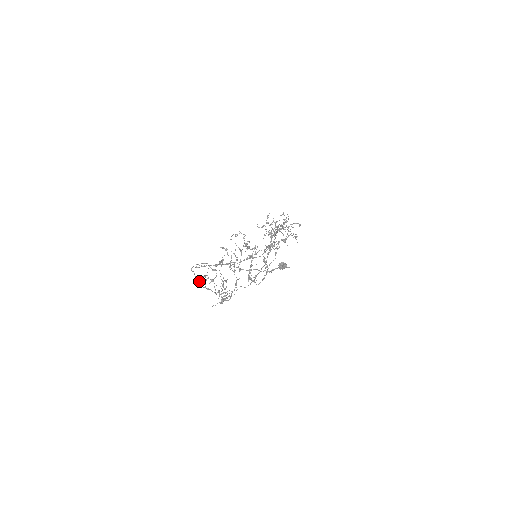
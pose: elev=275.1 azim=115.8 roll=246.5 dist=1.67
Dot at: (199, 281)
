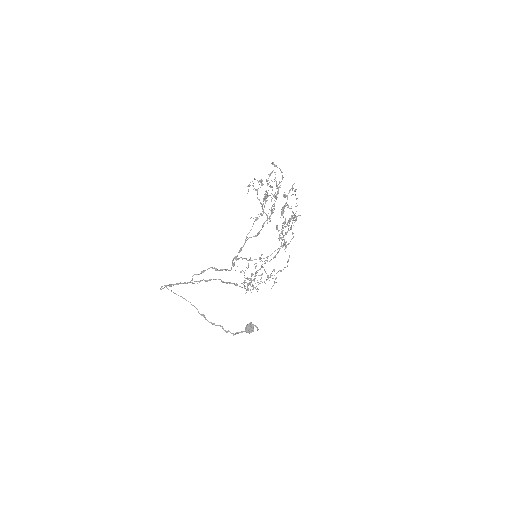
Dot at: (180, 283)
